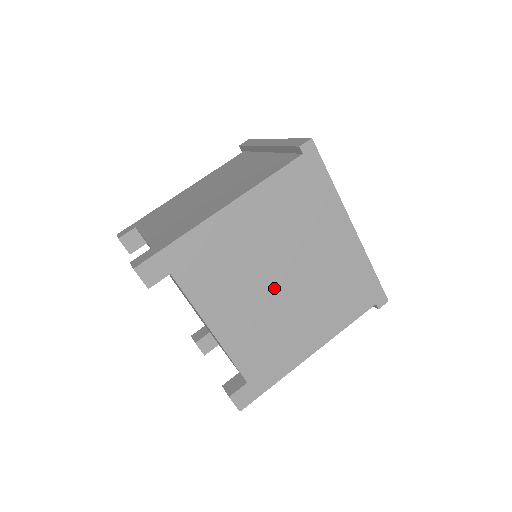
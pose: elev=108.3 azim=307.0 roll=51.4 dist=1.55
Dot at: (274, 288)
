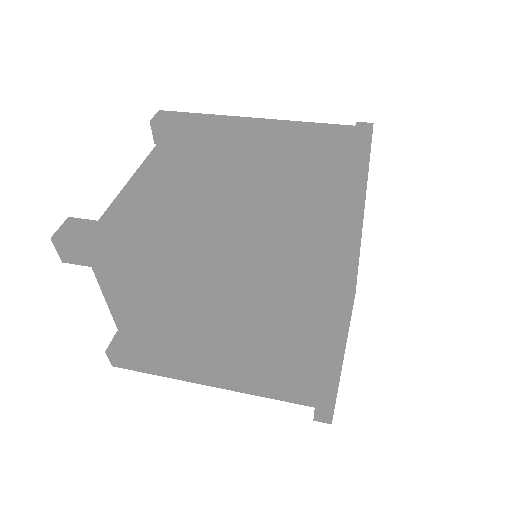
Dot at: (228, 177)
